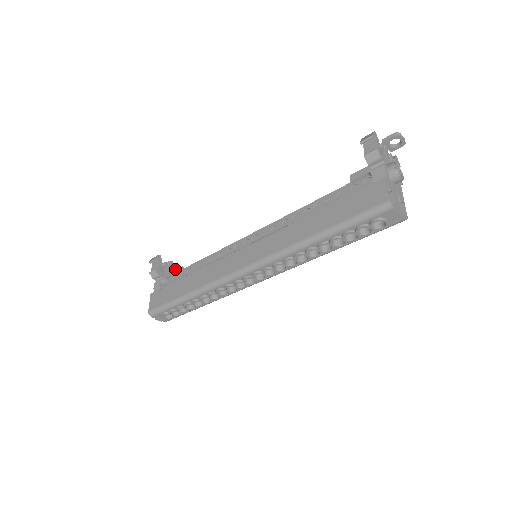
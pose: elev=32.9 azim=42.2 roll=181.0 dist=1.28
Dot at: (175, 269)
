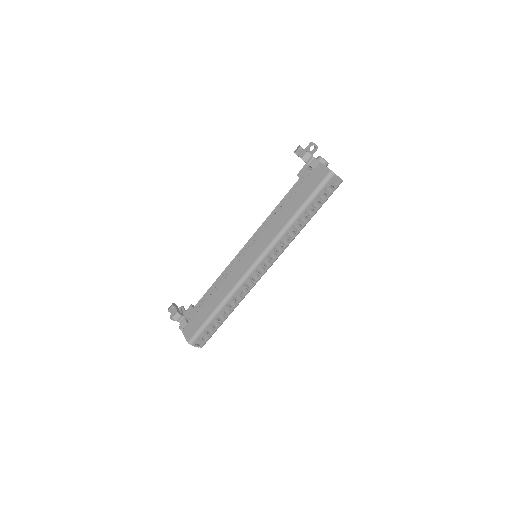
Dot at: occluded
